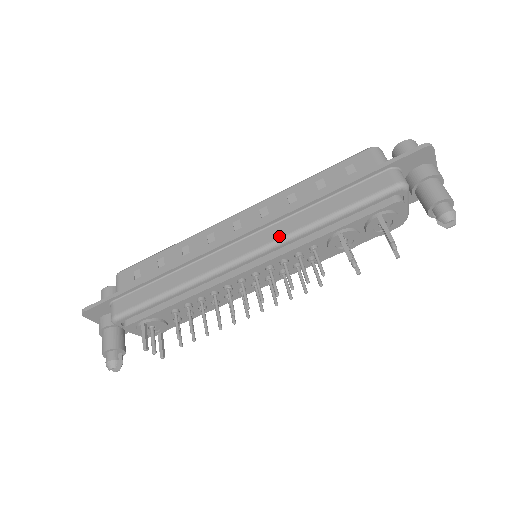
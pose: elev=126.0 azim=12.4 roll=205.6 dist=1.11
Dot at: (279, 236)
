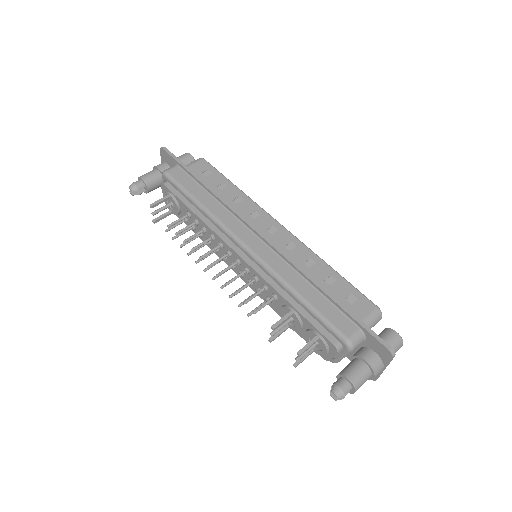
Dot at: (272, 265)
